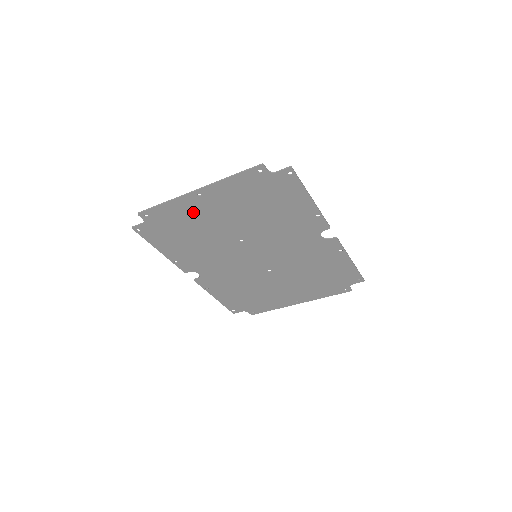
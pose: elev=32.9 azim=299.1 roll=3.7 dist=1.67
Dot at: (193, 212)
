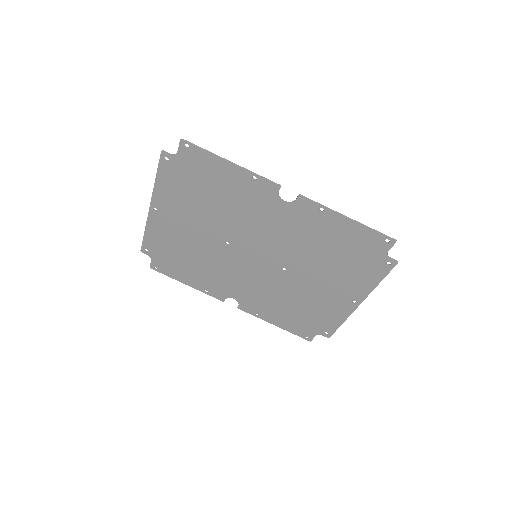
Dot at: (168, 230)
